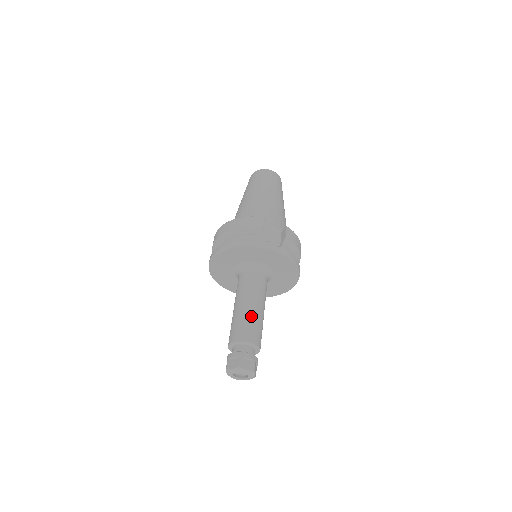
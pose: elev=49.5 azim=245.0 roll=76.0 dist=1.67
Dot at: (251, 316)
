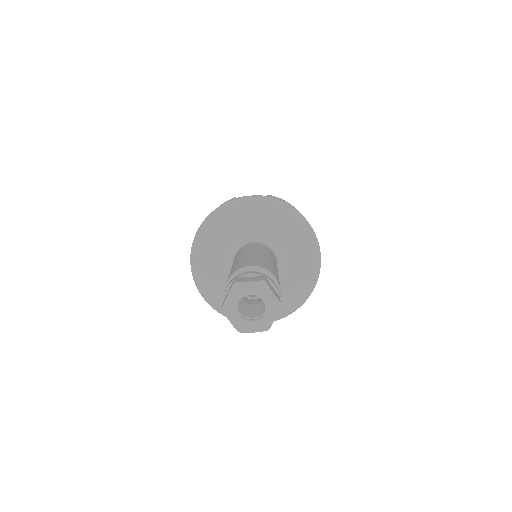
Dot at: (247, 257)
